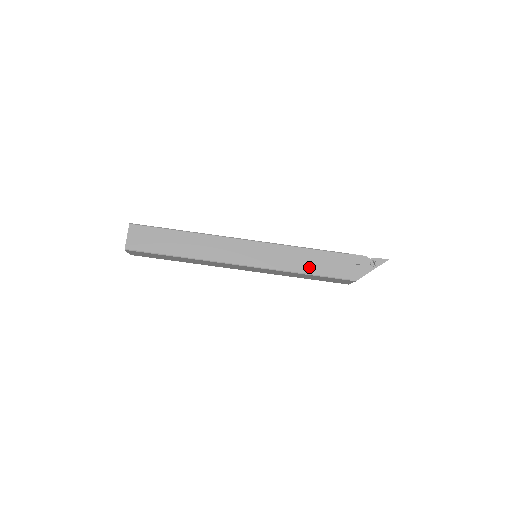
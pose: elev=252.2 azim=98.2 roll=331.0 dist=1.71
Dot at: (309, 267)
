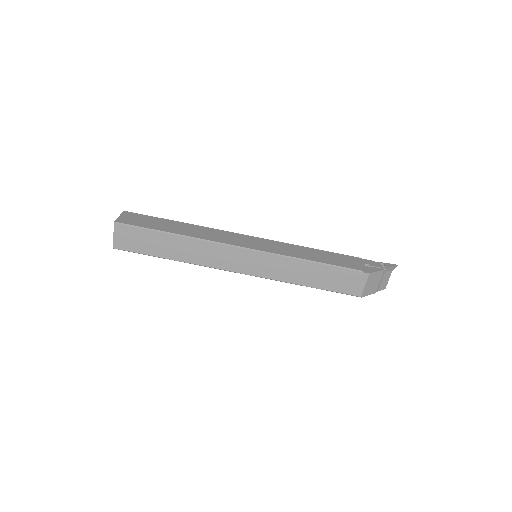
Dot at: (316, 258)
